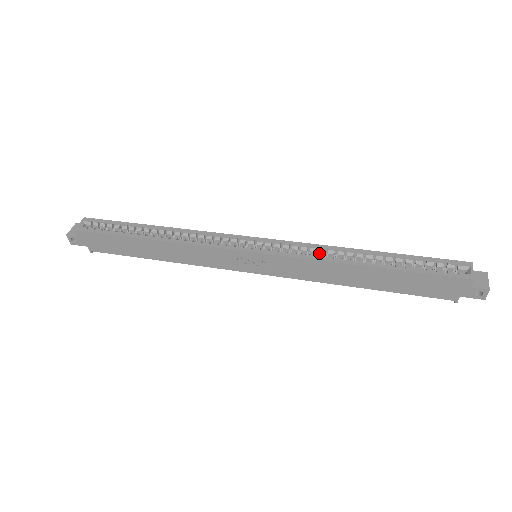
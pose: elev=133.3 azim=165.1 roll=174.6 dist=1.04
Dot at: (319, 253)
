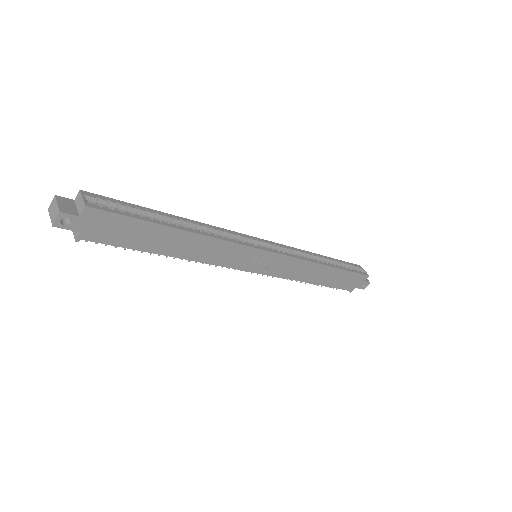
Dot at: (300, 255)
